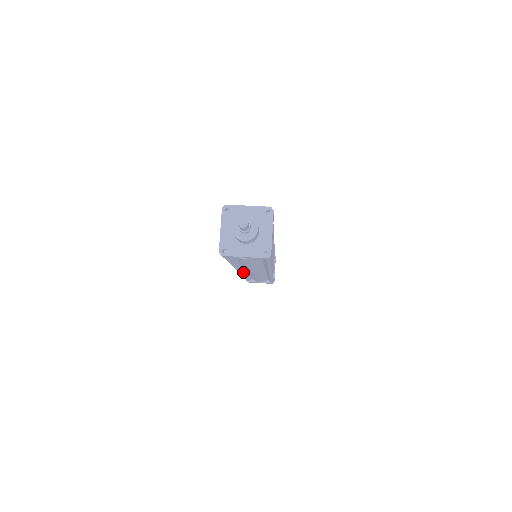
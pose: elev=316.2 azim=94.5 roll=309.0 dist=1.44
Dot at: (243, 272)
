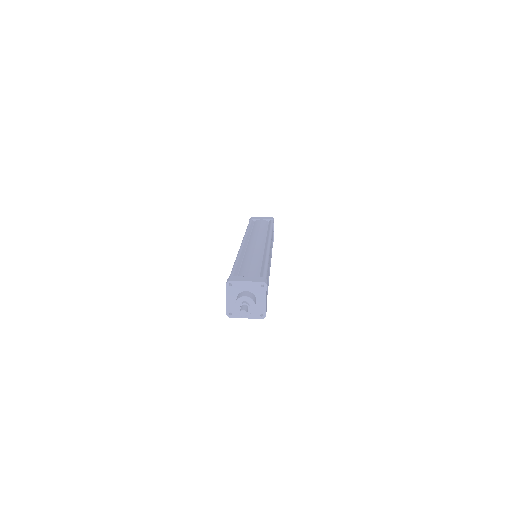
Dot at: occluded
